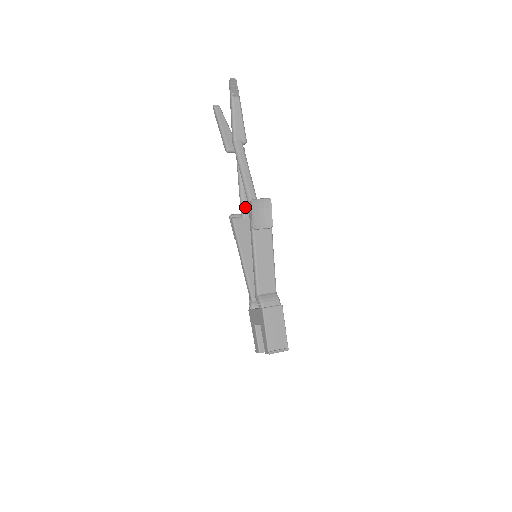
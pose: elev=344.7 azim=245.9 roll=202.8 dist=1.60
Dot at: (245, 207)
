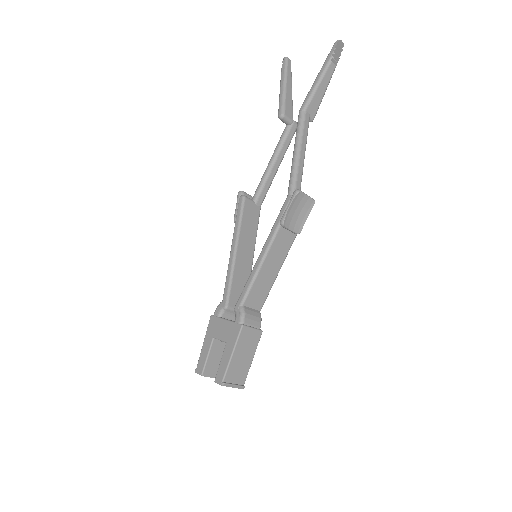
Dot at: (263, 192)
